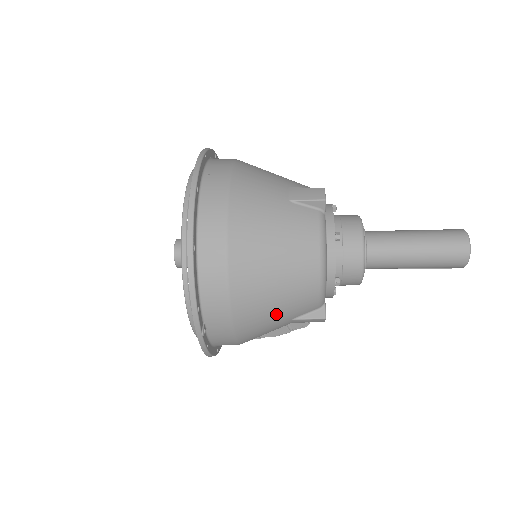
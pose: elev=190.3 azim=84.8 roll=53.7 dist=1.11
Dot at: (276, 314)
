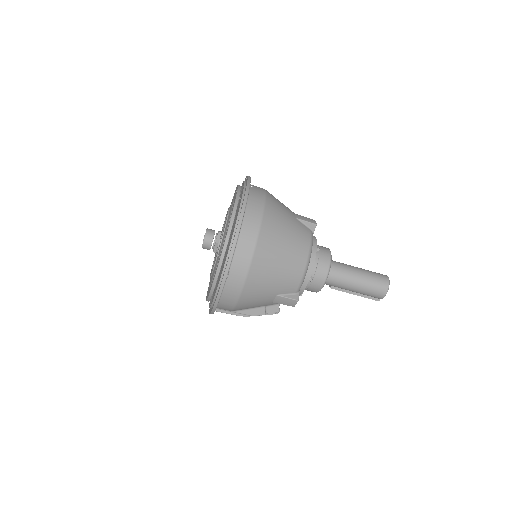
Dot at: (272, 283)
